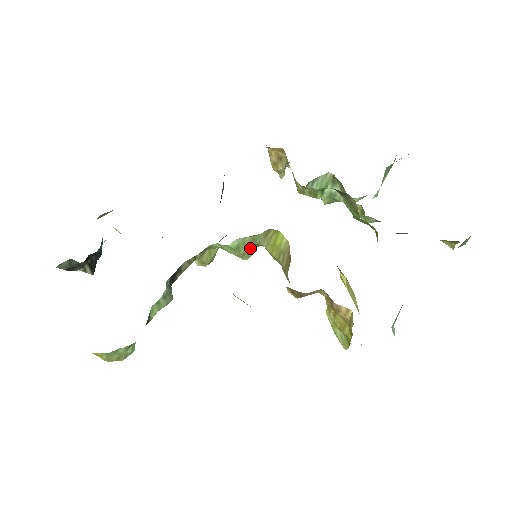
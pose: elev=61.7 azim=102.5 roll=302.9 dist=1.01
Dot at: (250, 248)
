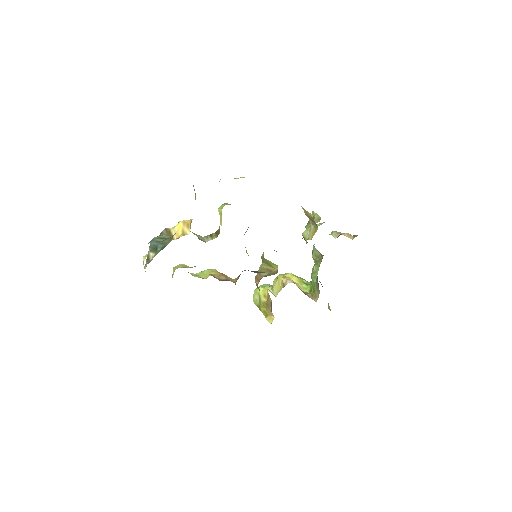
Dot at: occluded
